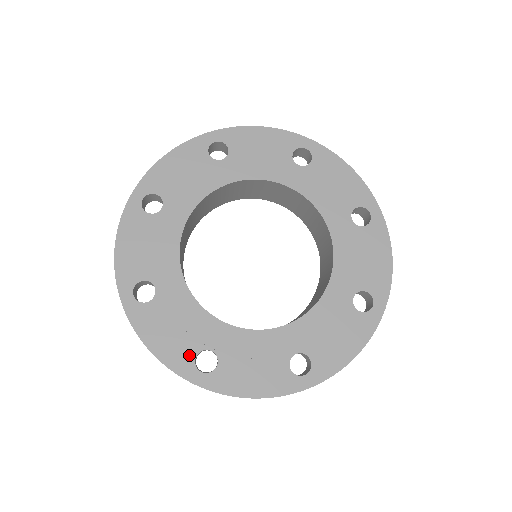
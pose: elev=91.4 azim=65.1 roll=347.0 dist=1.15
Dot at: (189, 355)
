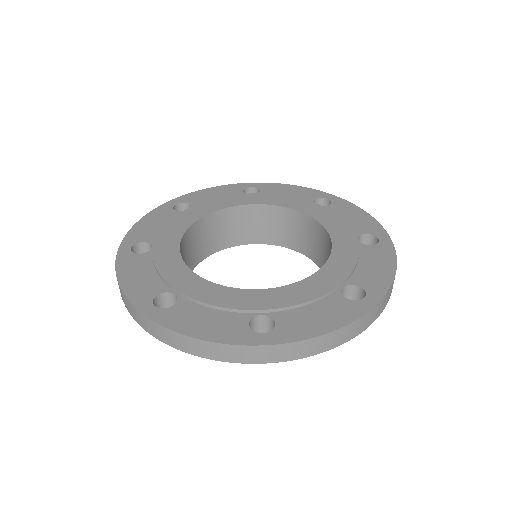
Dot at: (241, 326)
